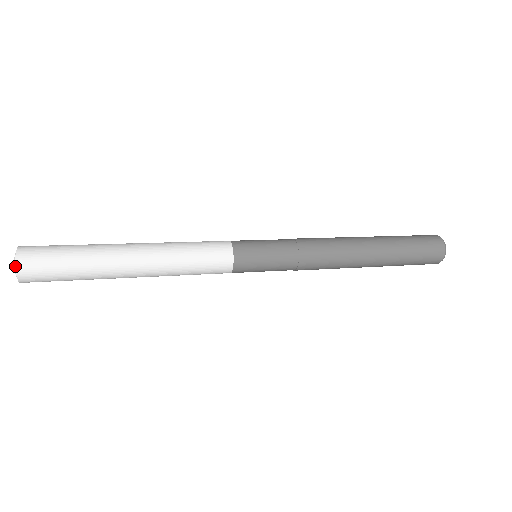
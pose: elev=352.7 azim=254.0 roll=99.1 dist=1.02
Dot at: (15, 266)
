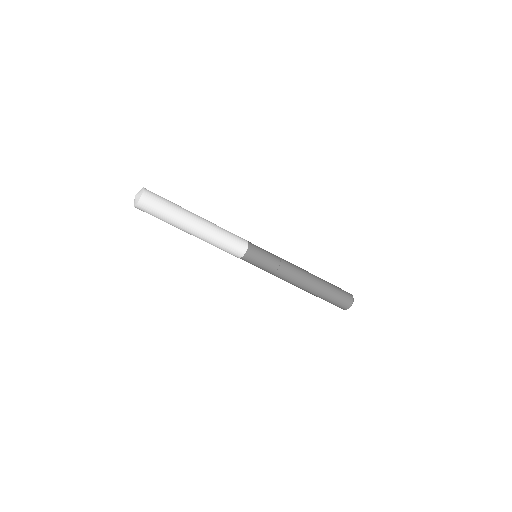
Dot at: (142, 193)
